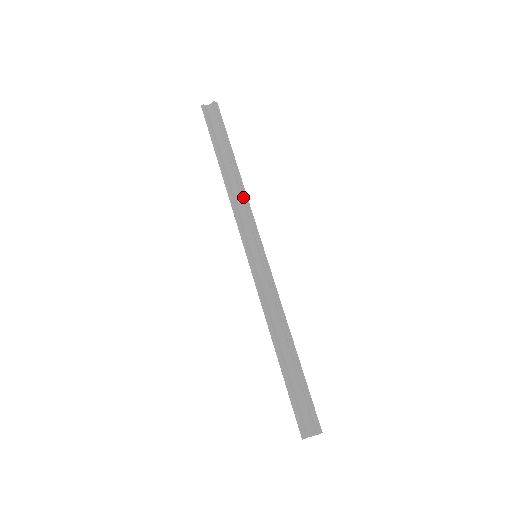
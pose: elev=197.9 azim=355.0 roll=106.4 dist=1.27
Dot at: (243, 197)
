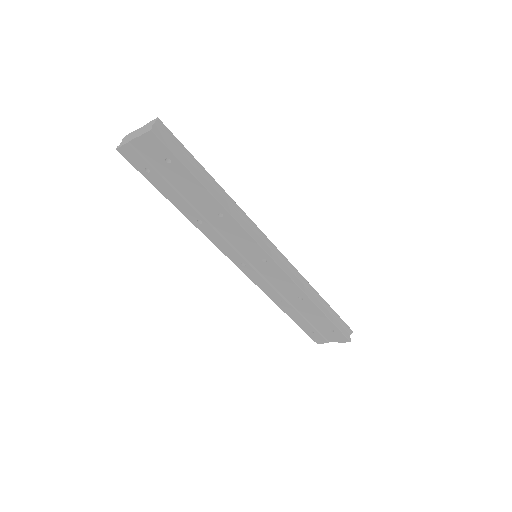
Dot at: (245, 214)
